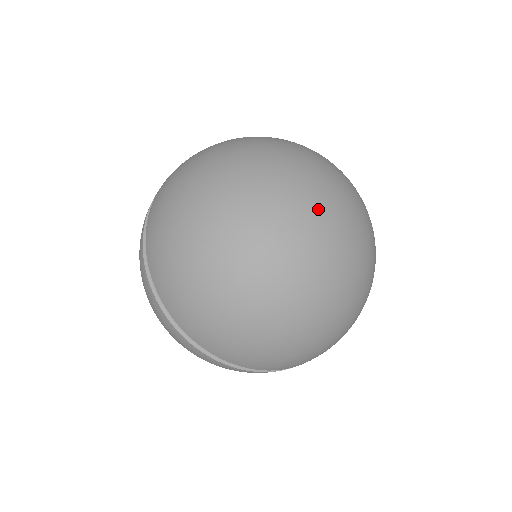
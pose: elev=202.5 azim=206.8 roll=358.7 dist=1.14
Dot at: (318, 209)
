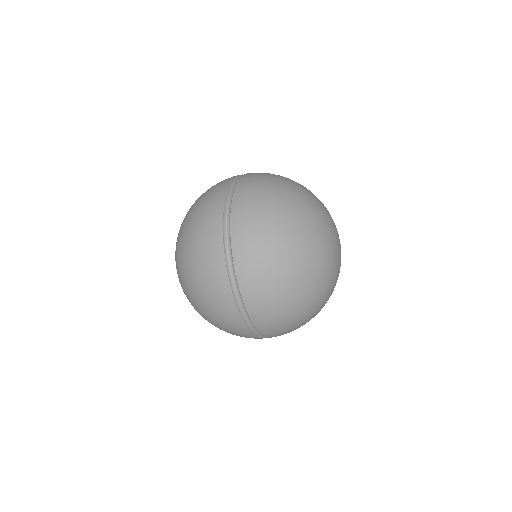
Dot at: (339, 246)
